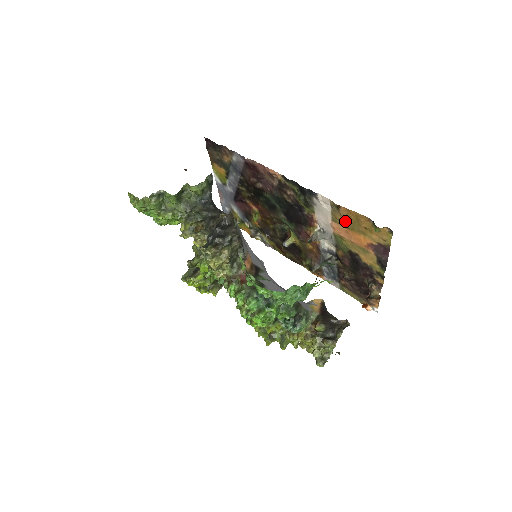
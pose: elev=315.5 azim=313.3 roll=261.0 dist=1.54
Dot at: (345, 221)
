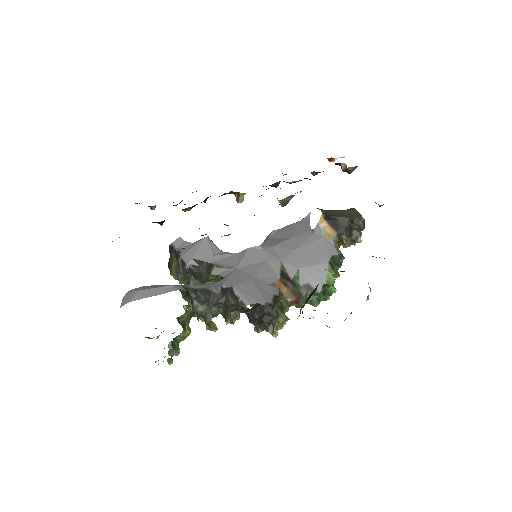
Dot at: occluded
